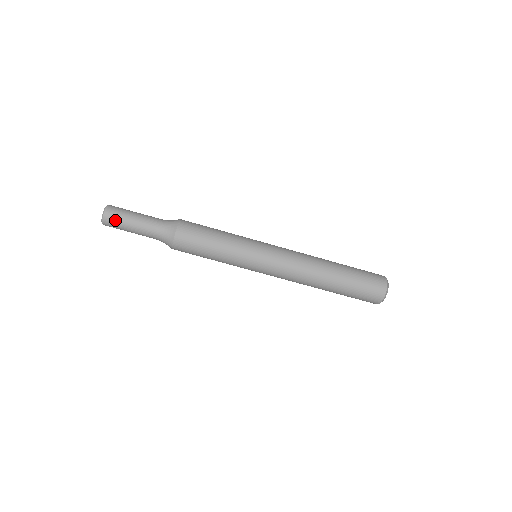
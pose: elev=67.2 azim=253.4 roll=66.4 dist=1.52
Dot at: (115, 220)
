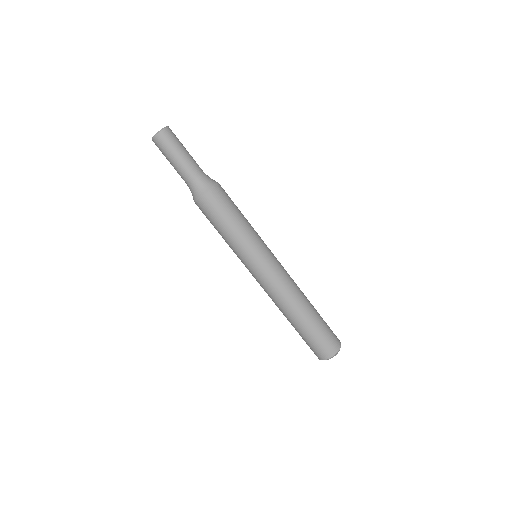
Dot at: (165, 144)
